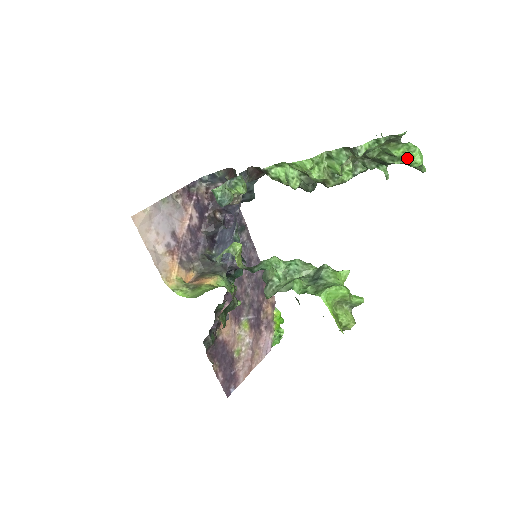
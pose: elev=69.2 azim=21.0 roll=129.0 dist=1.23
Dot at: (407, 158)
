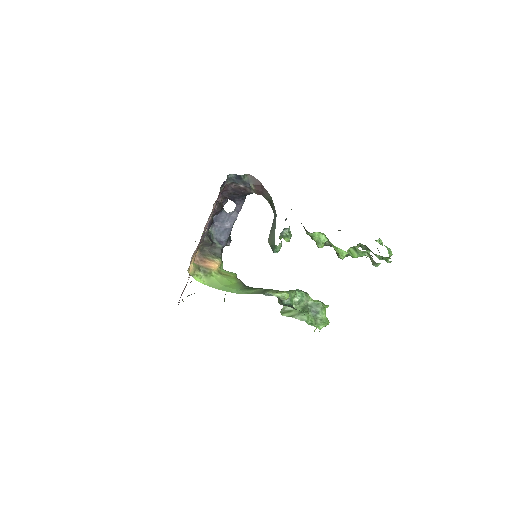
Dot at: occluded
